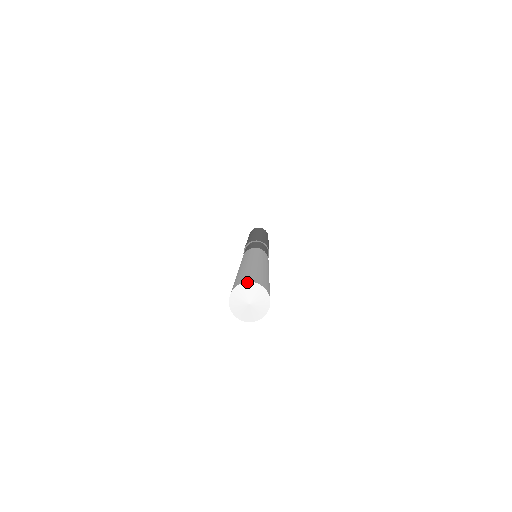
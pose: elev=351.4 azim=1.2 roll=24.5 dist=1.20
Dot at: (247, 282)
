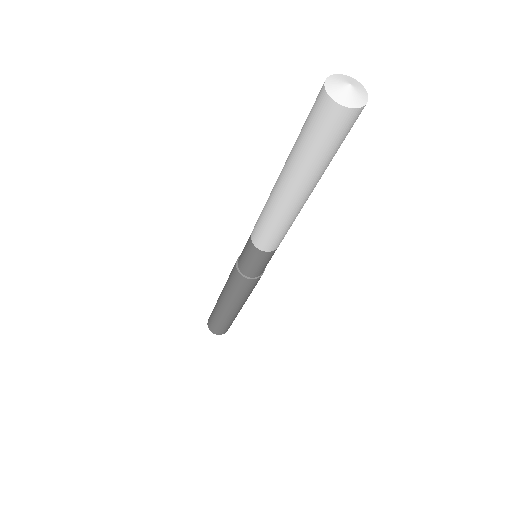
Dot at: occluded
